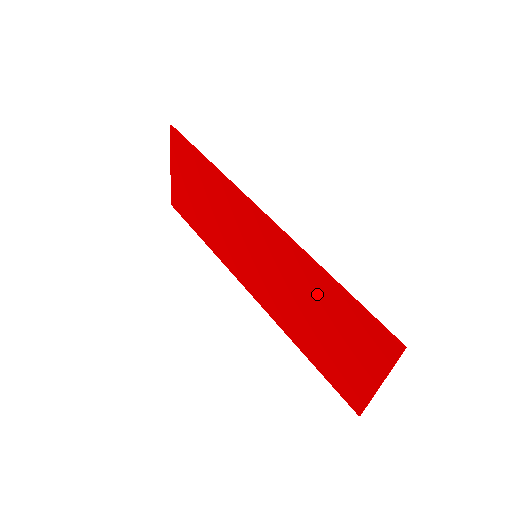
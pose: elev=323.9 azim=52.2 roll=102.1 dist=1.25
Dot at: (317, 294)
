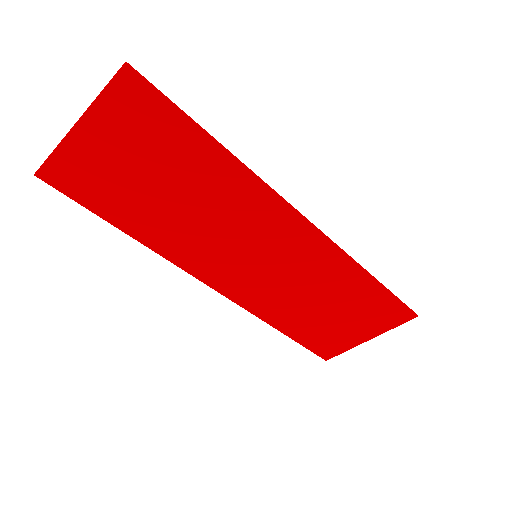
Dot at: (343, 288)
